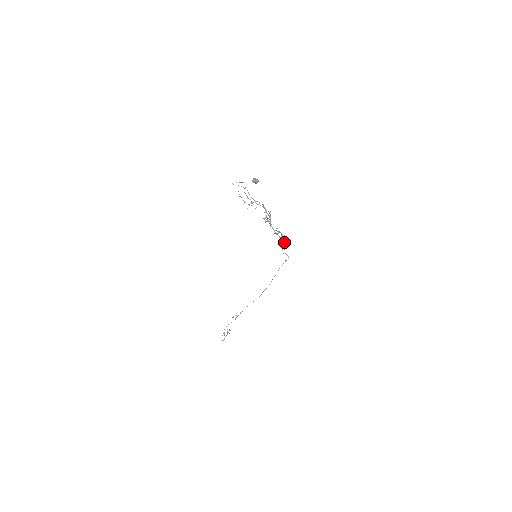
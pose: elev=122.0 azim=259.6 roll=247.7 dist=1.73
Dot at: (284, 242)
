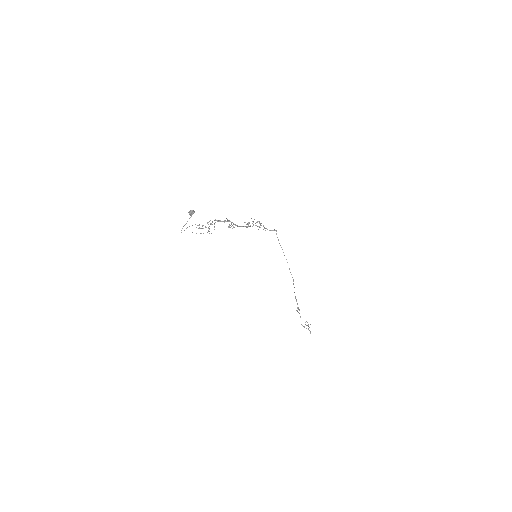
Dot at: (260, 225)
